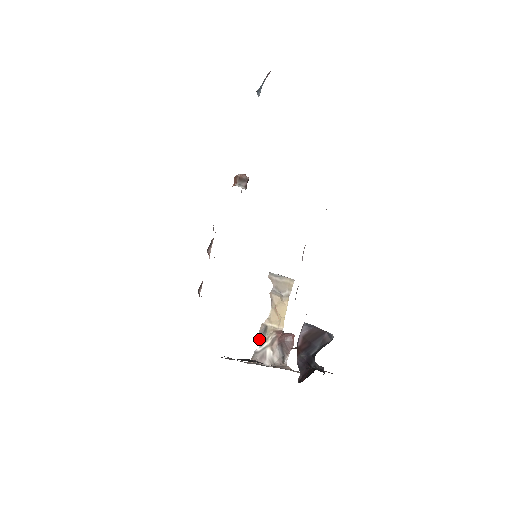
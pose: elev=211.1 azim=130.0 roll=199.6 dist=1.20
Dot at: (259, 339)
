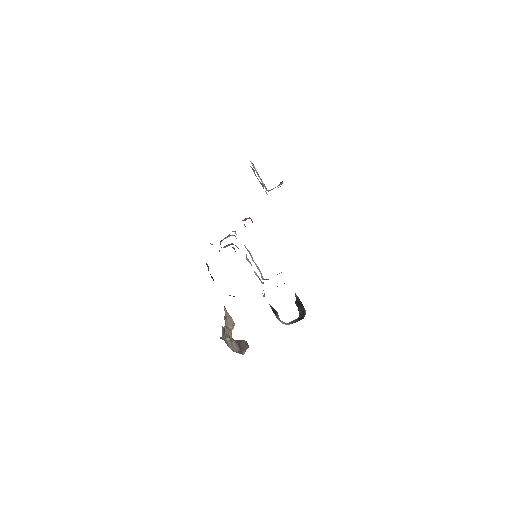
Dot at: (222, 333)
